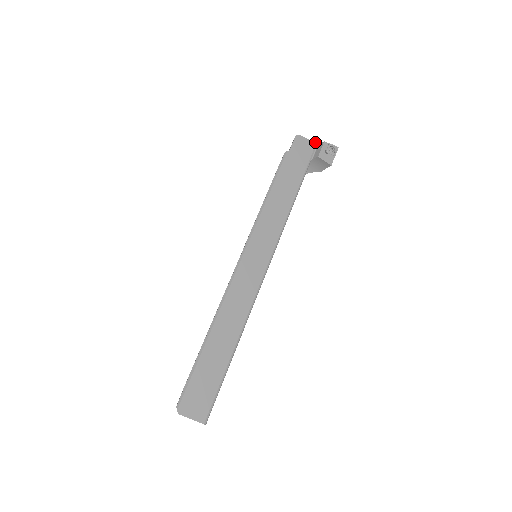
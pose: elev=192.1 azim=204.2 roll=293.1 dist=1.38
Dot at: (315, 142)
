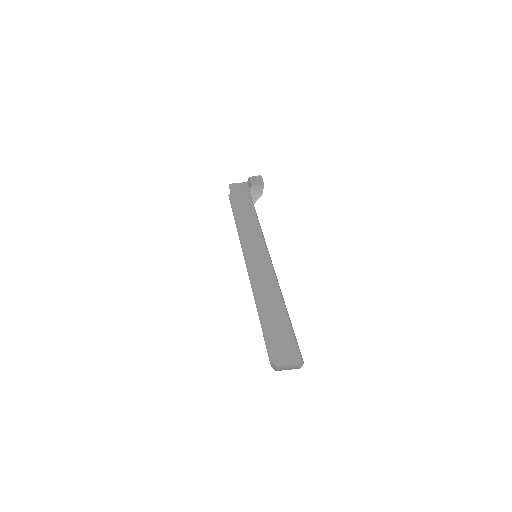
Dot at: (244, 182)
